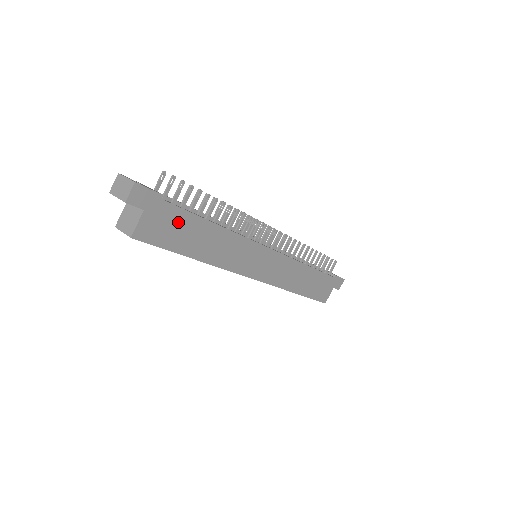
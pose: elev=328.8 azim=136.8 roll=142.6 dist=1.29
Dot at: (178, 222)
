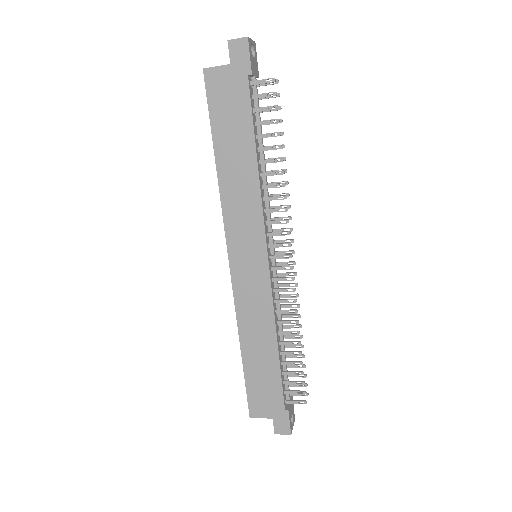
Dot at: (238, 110)
